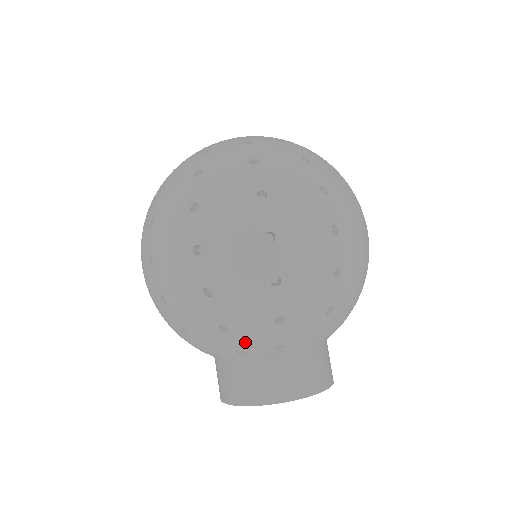
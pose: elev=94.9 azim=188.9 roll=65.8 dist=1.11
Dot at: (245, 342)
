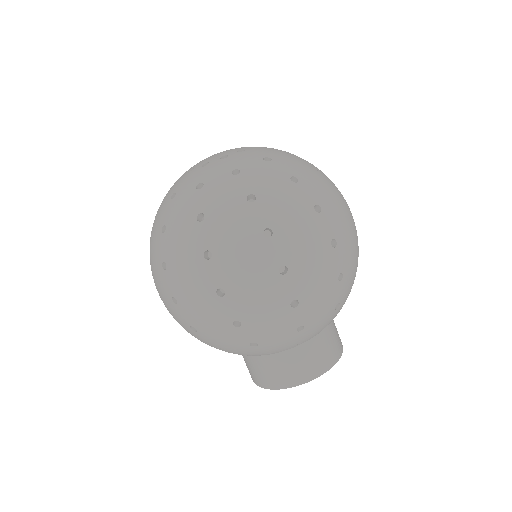
Dot at: (311, 333)
